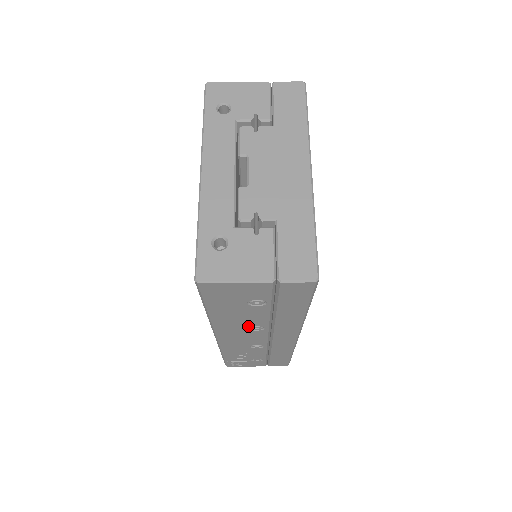
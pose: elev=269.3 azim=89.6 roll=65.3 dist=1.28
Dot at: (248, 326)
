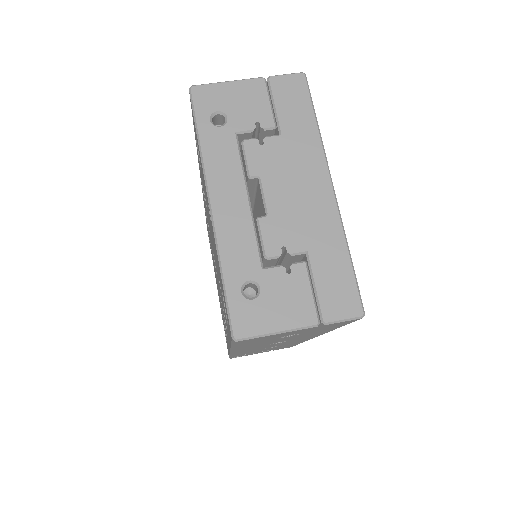
Dot at: occluded
